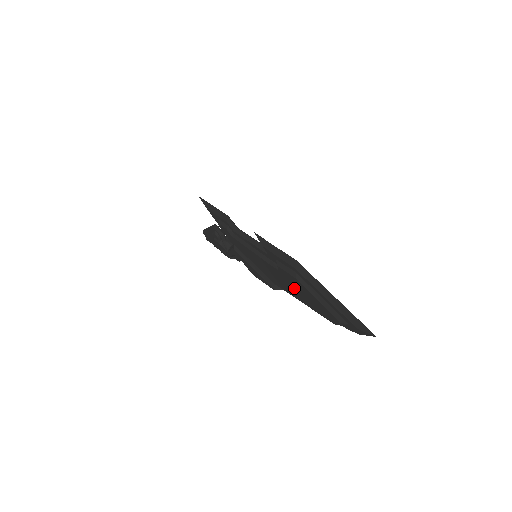
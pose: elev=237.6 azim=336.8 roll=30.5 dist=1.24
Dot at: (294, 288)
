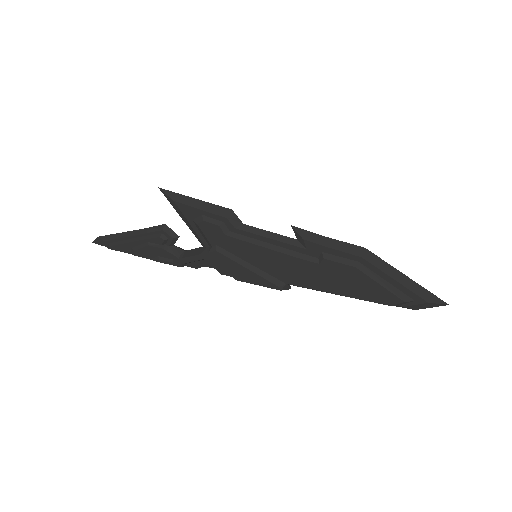
Dot at: (337, 280)
